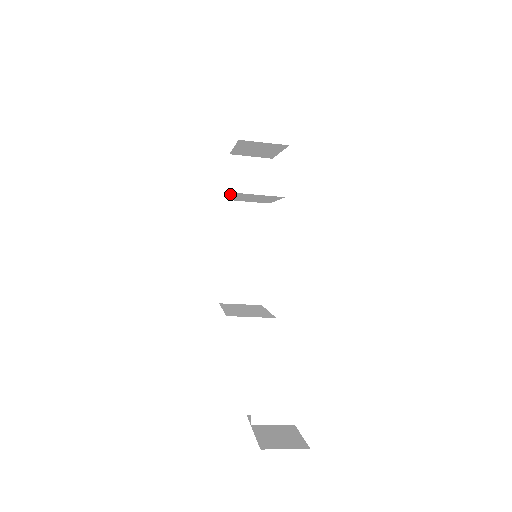
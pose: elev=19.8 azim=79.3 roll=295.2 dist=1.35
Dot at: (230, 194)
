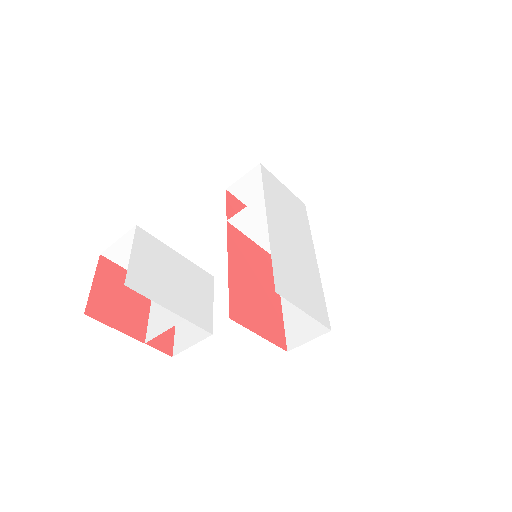
Dot at: occluded
